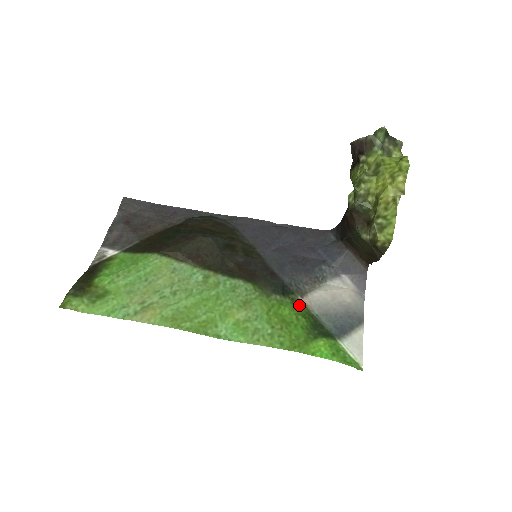
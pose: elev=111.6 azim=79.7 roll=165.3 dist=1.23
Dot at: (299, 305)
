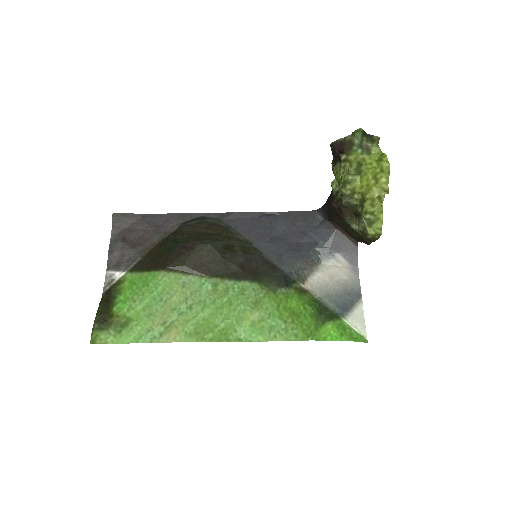
Dot at: (303, 293)
